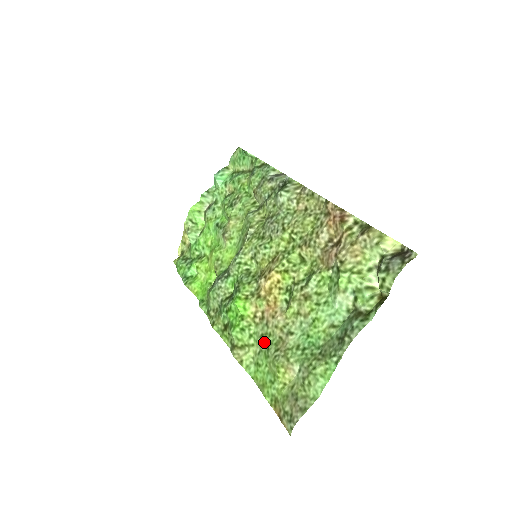
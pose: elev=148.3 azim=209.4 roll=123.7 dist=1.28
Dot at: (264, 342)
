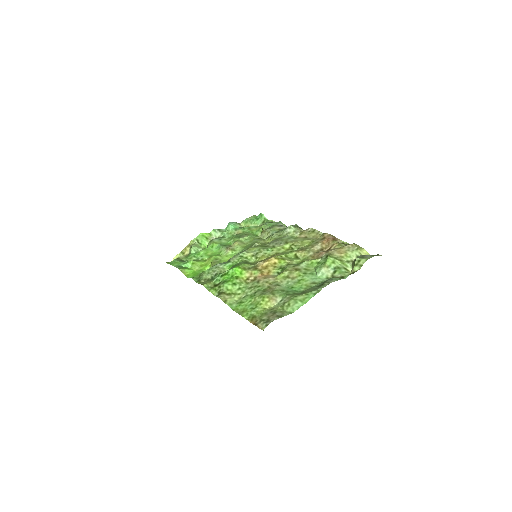
Dot at: (252, 290)
